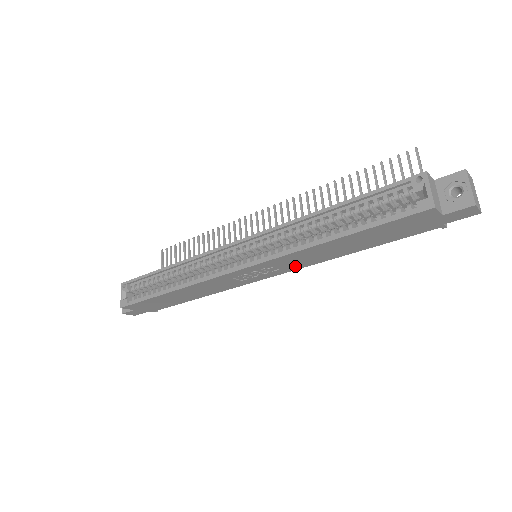
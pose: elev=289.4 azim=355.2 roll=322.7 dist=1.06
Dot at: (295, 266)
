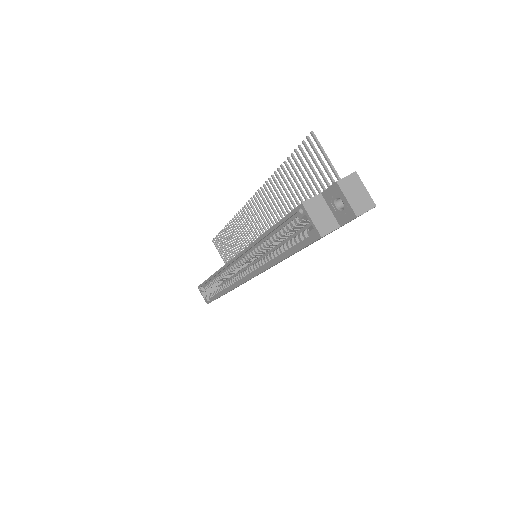
Dot at: occluded
